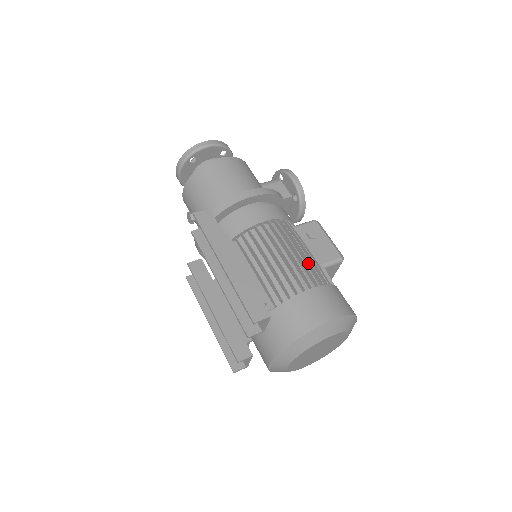
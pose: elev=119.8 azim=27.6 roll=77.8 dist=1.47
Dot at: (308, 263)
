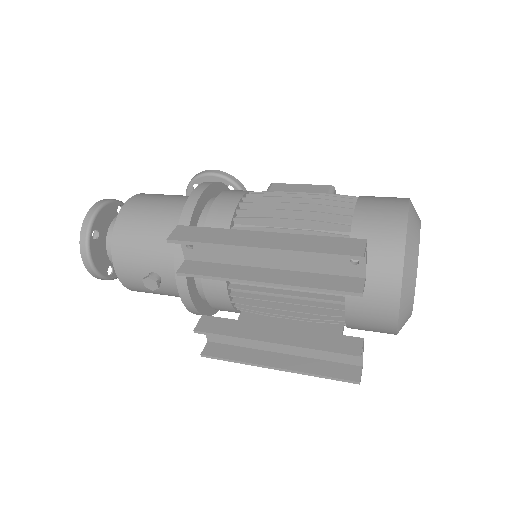
Dot at: occluded
